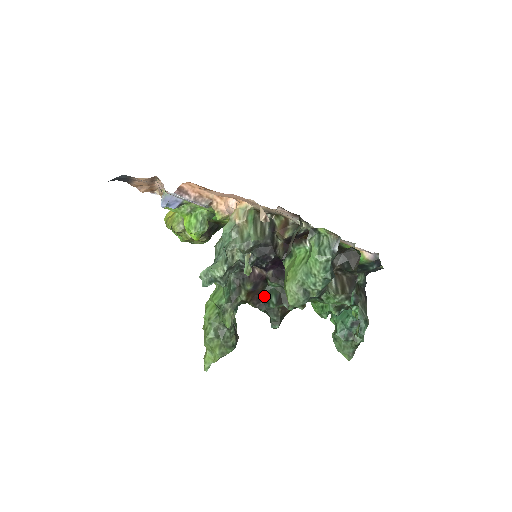
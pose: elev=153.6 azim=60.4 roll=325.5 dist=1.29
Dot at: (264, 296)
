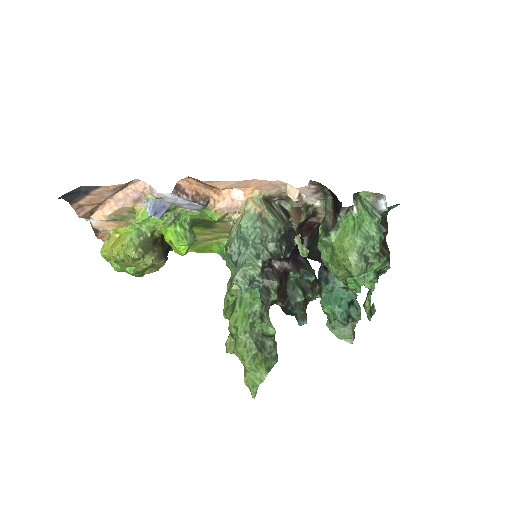
Dot at: (288, 292)
